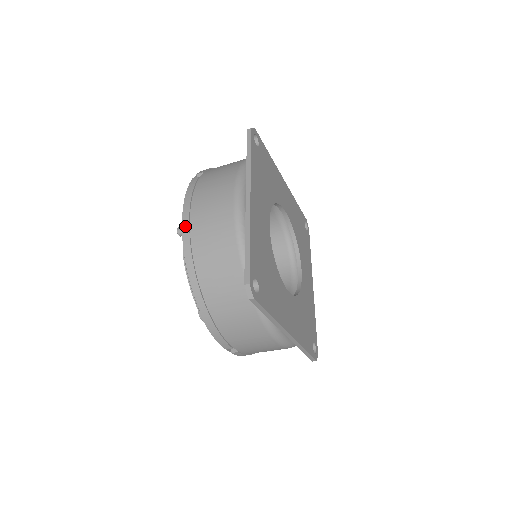
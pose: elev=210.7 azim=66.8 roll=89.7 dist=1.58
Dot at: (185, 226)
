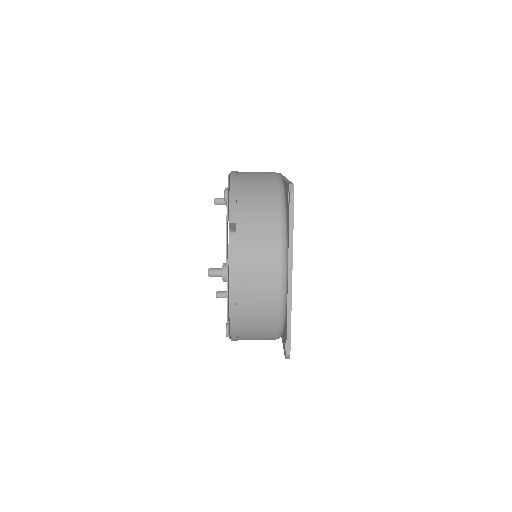
Dot at: (232, 298)
